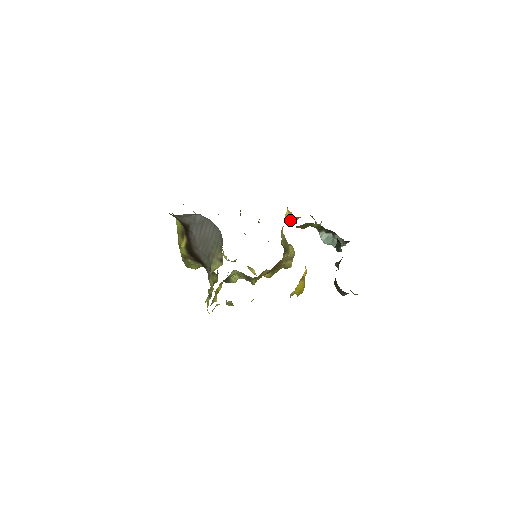
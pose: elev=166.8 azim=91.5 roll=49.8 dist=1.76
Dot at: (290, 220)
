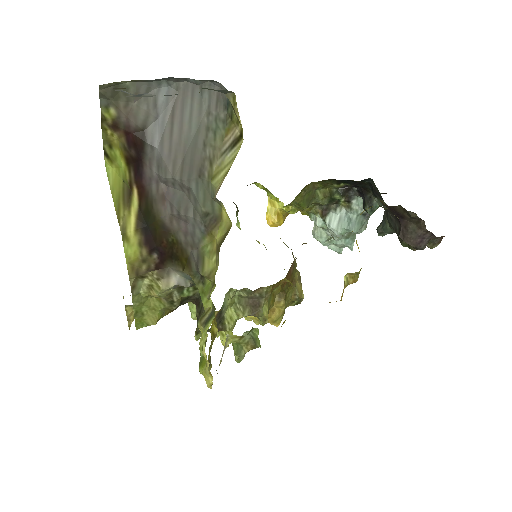
Dot at: (276, 219)
